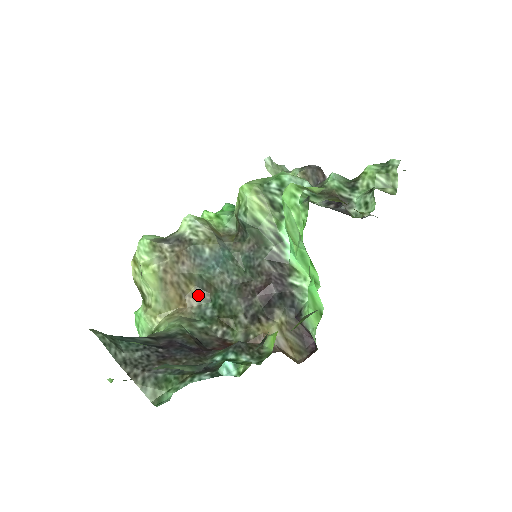
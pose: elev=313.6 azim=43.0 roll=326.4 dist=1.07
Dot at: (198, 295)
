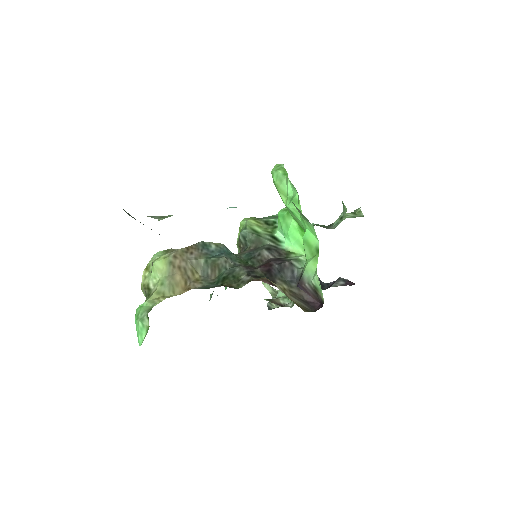
Dot at: (202, 281)
